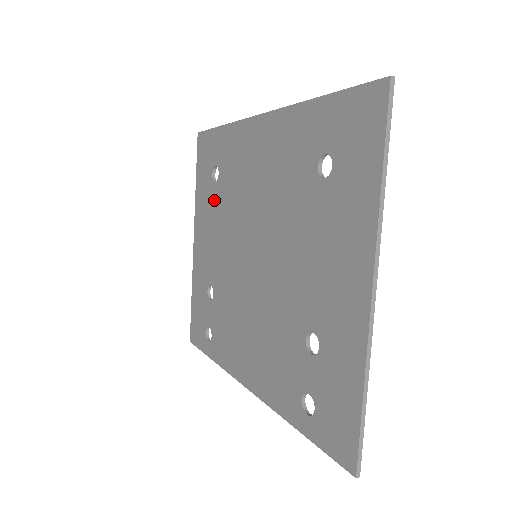
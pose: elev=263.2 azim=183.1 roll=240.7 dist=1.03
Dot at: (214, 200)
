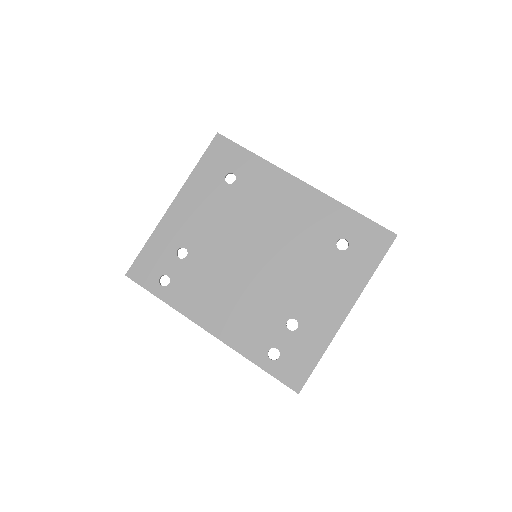
Dot at: (220, 194)
